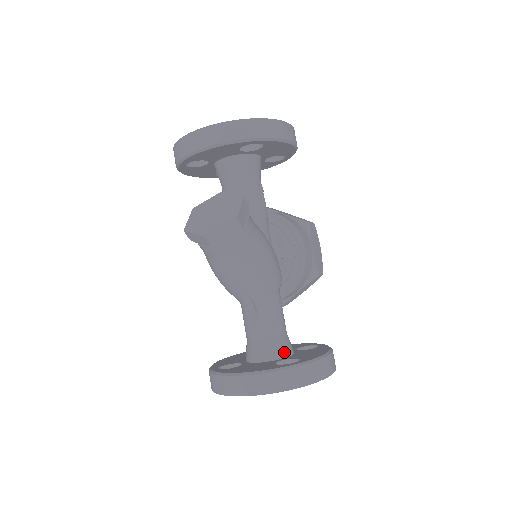
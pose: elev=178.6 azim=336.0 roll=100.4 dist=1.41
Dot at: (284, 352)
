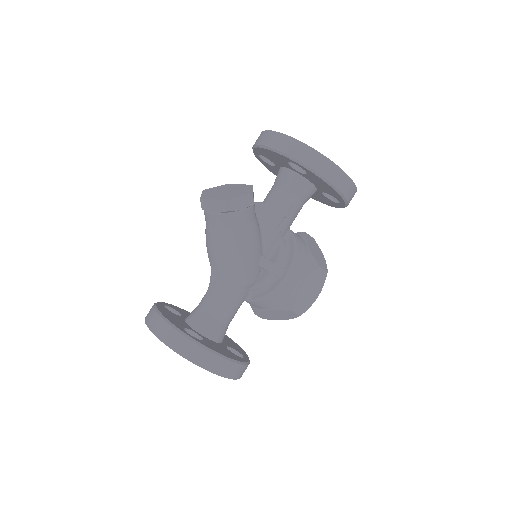
Dot at: (206, 331)
